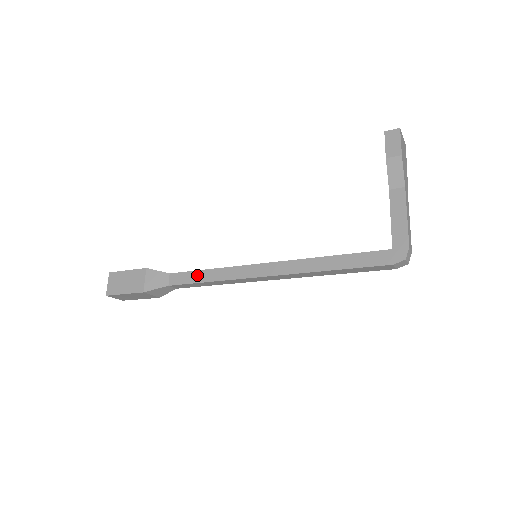
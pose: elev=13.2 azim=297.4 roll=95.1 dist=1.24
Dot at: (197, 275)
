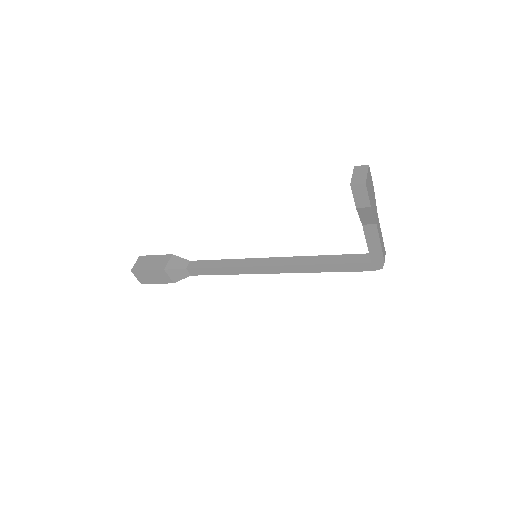
Dot at: (212, 271)
